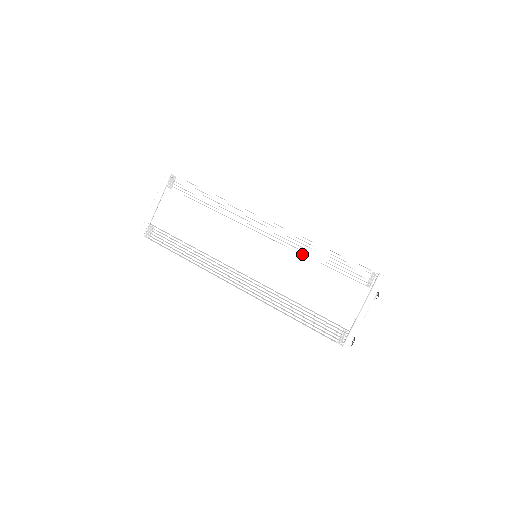
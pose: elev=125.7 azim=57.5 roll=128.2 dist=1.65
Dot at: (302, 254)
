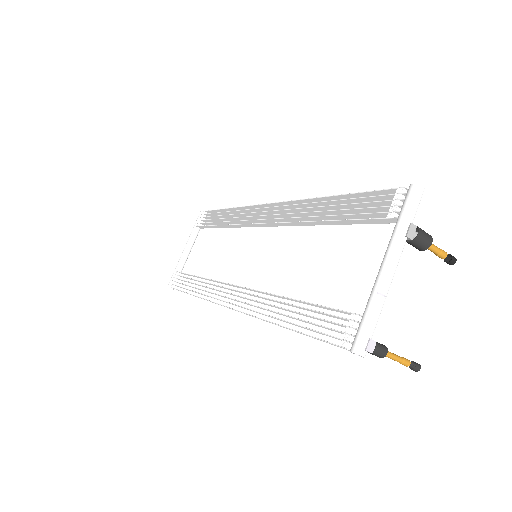
Dot at: (302, 221)
